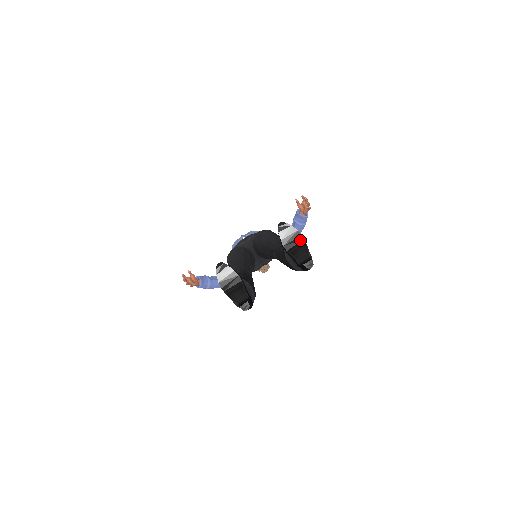
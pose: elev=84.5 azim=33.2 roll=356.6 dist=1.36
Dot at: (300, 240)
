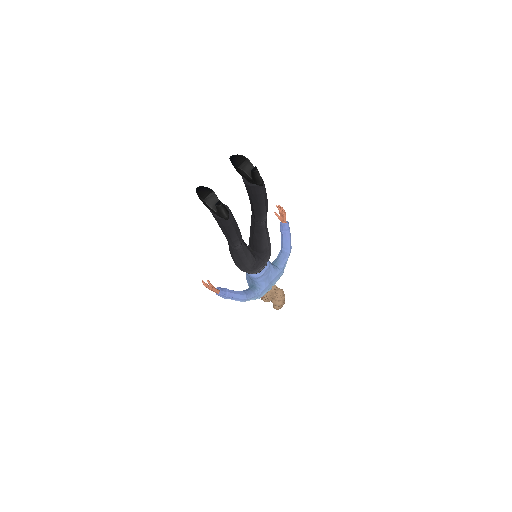
Dot at: (245, 160)
